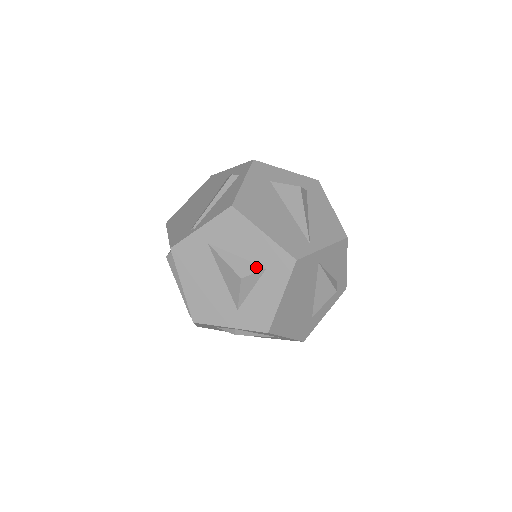
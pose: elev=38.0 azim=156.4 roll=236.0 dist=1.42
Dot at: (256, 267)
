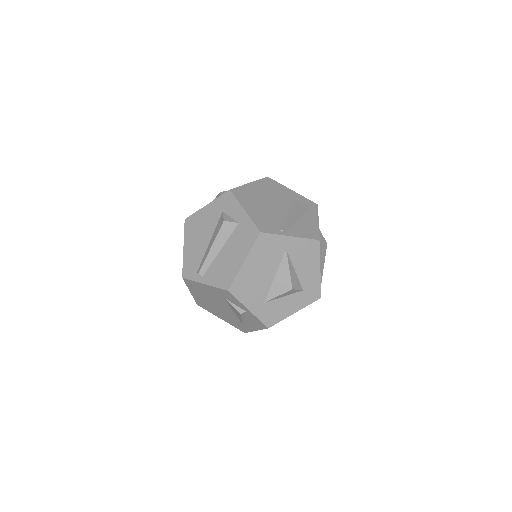
Dot at: (300, 286)
